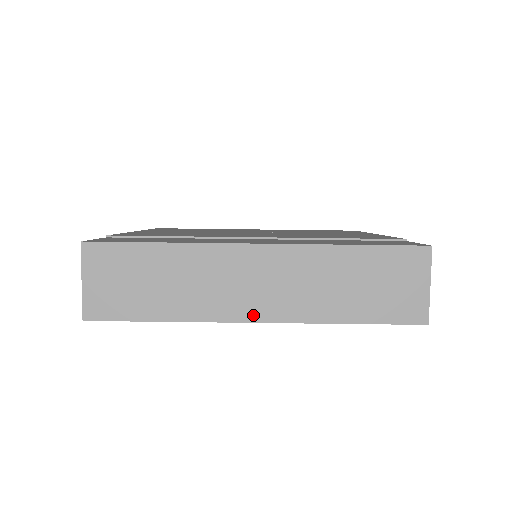
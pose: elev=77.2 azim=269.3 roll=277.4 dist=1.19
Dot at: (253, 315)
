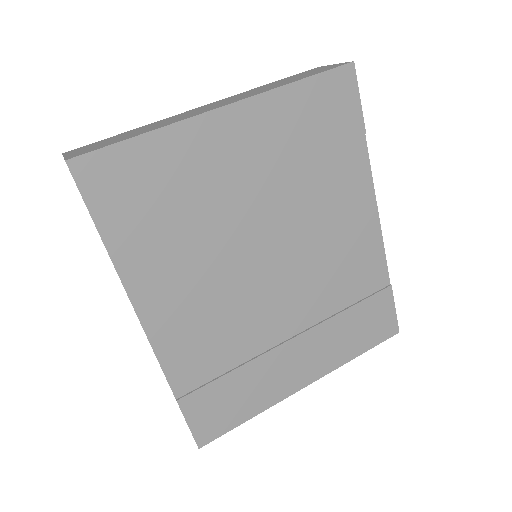
Dot at: (220, 107)
